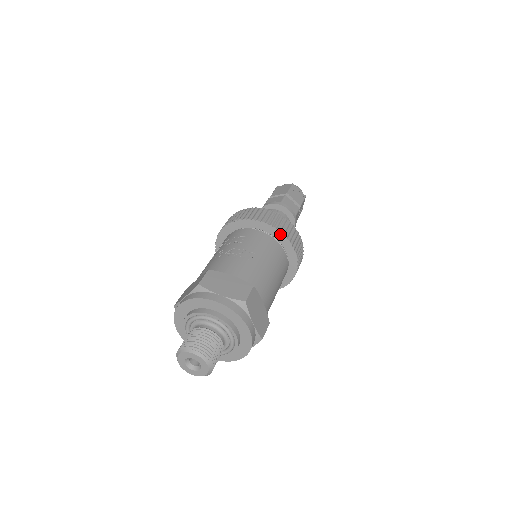
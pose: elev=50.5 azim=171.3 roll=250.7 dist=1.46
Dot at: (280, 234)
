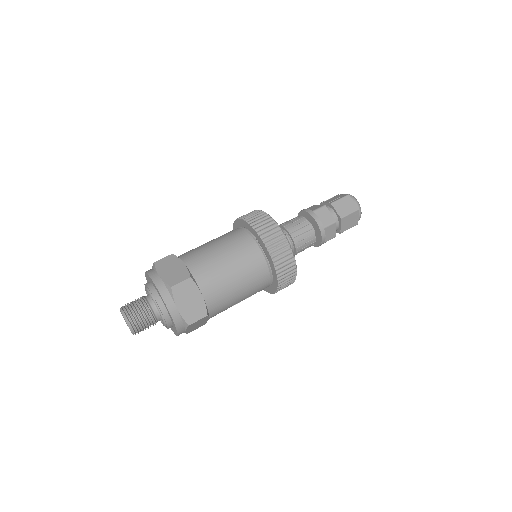
Dot at: (240, 221)
